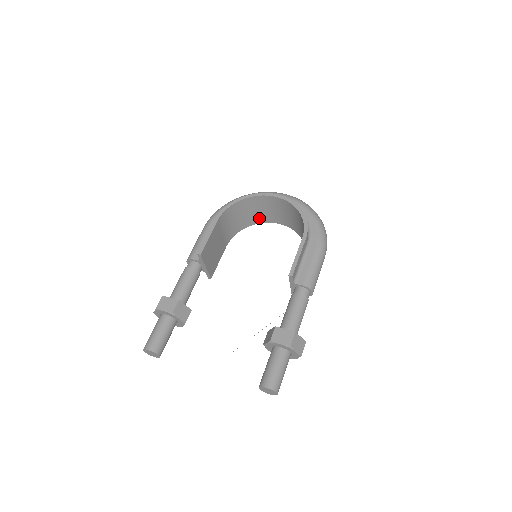
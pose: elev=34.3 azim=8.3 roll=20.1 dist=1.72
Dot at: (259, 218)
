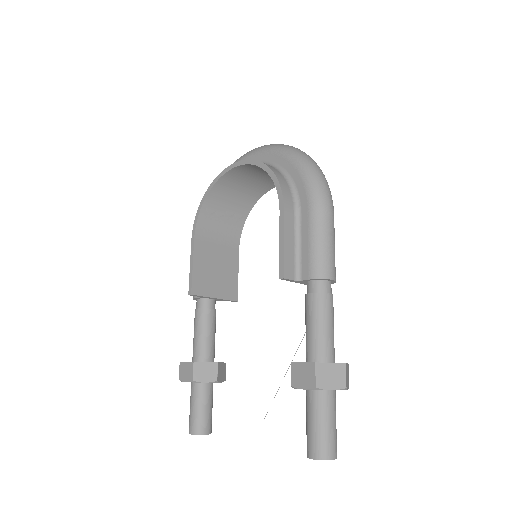
Dot at: (253, 194)
